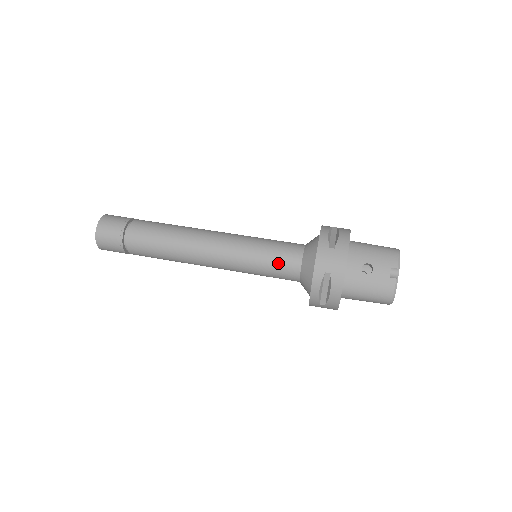
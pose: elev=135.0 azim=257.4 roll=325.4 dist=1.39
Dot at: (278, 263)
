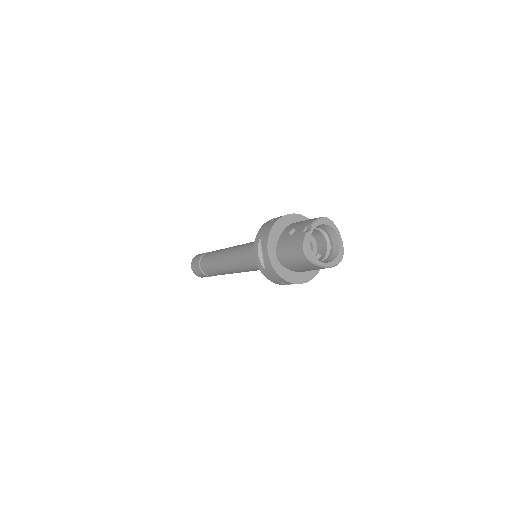
Dot at: occluded
